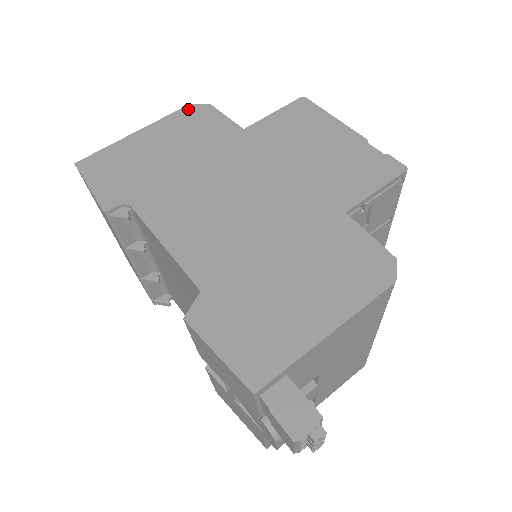
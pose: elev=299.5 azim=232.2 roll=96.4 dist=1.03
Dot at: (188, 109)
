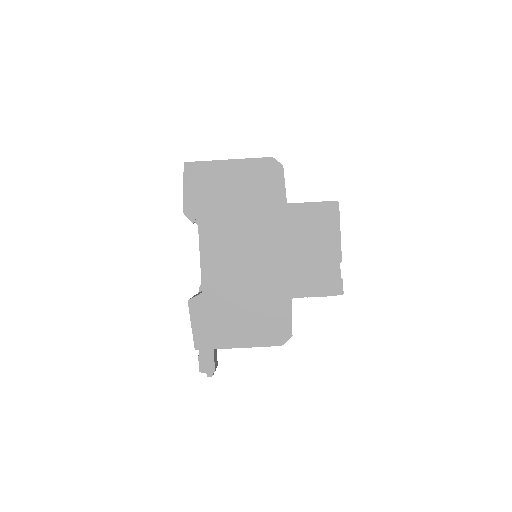
Dot at: (268, 161)
